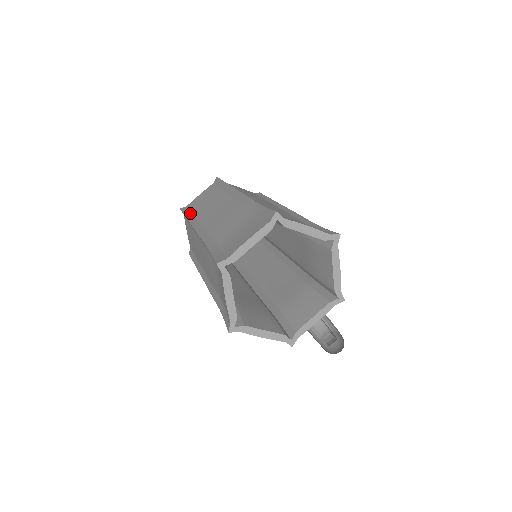
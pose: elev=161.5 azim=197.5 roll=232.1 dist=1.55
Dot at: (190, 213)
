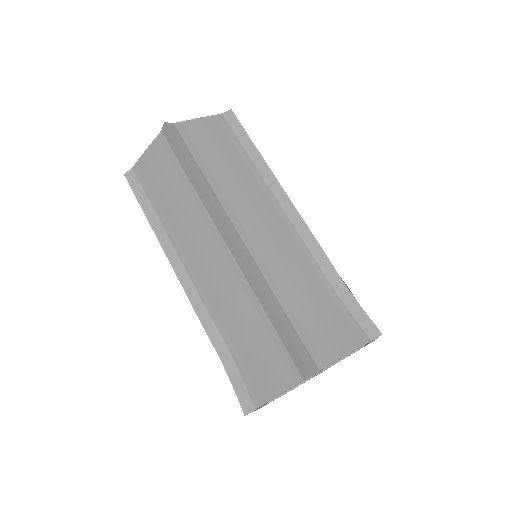
Dot at: (149, 206)
